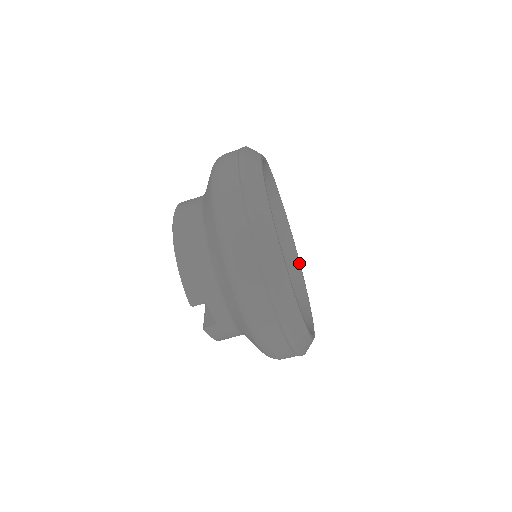
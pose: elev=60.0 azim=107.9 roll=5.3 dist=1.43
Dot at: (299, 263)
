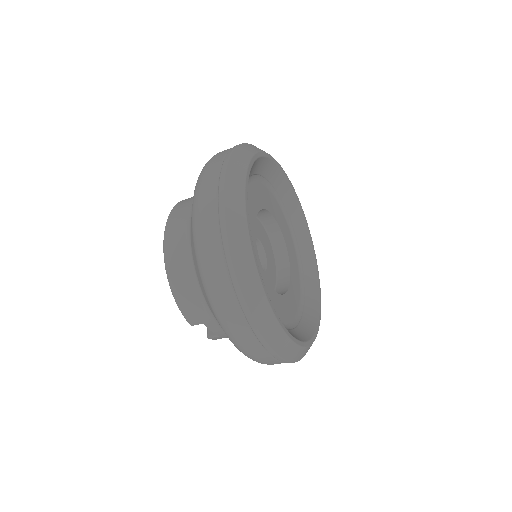
Dot at: (309, 237)
